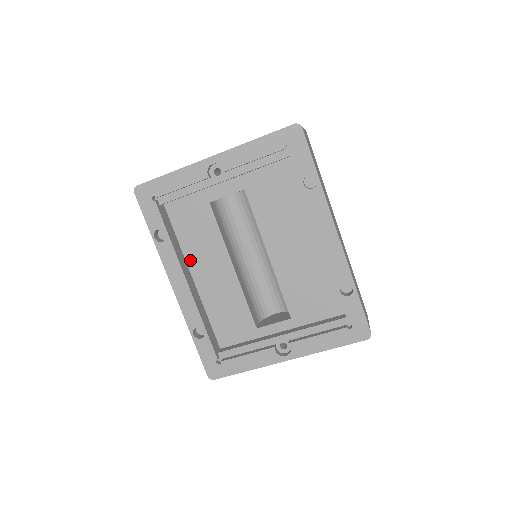
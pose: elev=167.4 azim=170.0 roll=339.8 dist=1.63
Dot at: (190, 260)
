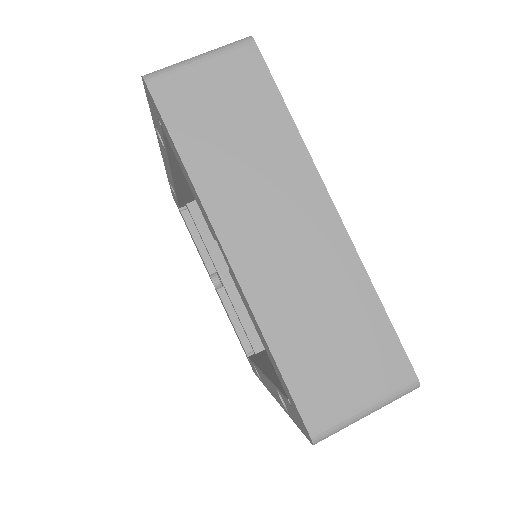
Dot at: occluded
